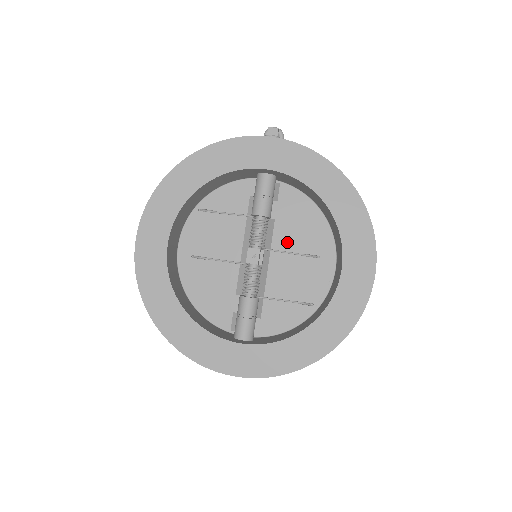
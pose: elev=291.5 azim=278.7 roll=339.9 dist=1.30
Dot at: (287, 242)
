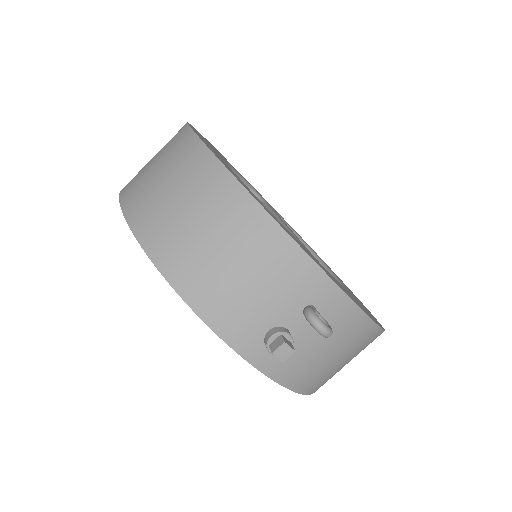
Dot at: occluded
